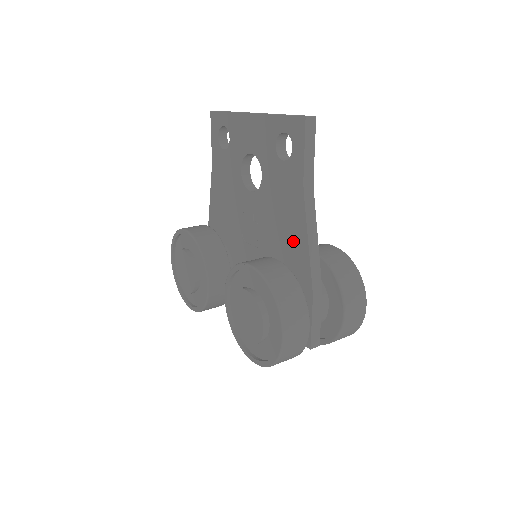
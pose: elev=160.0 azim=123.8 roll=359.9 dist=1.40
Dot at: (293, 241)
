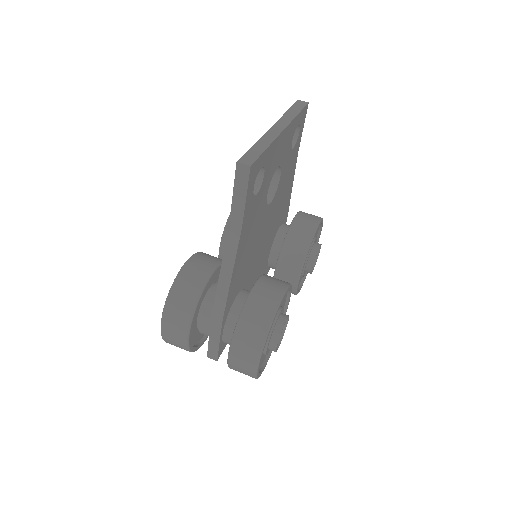
Dot at: occluded
